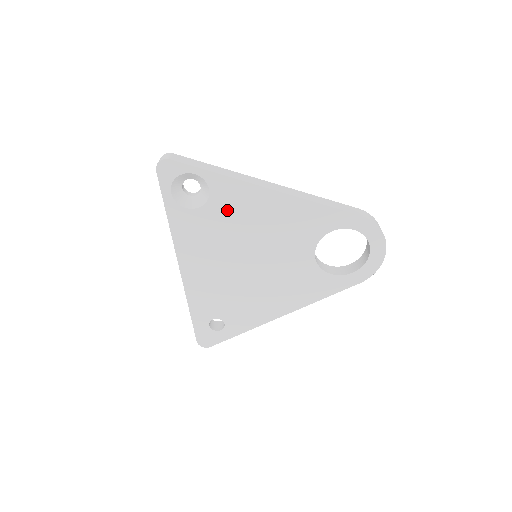
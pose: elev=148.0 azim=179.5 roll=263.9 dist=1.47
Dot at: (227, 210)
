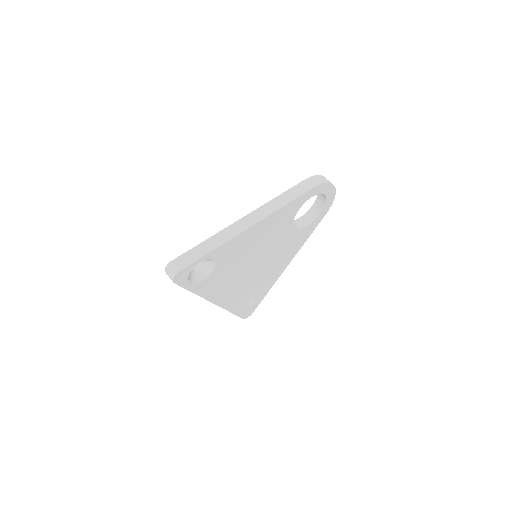
Dot at: (230, 258)
